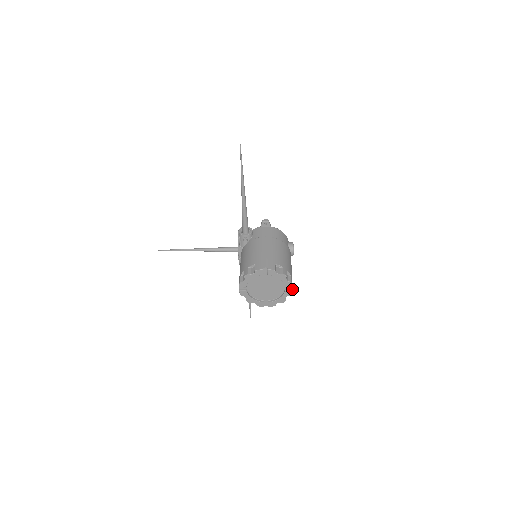
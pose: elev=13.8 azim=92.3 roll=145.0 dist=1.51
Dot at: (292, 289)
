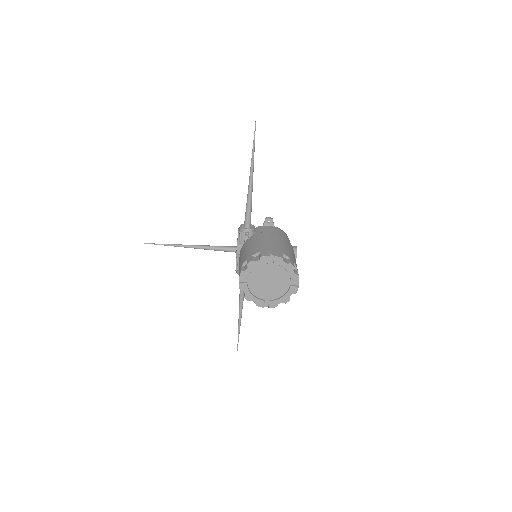
Dot at: (298, 286)
